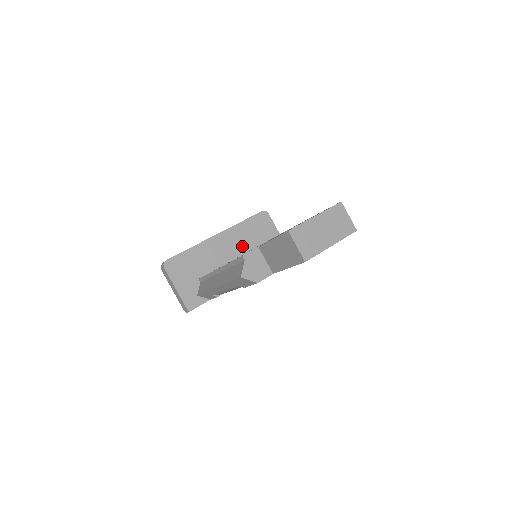
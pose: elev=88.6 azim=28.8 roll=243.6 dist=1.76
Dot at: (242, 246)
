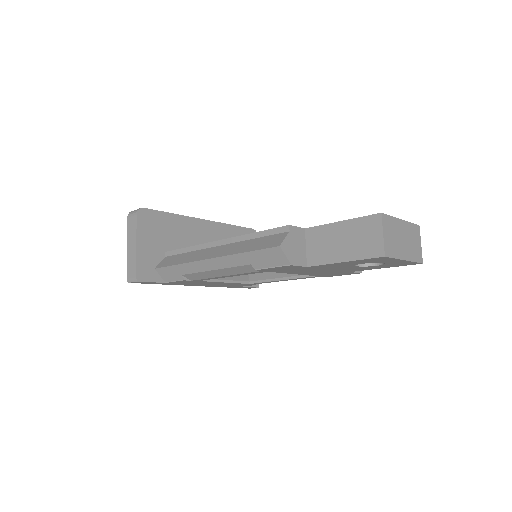
Dot at: occluded
